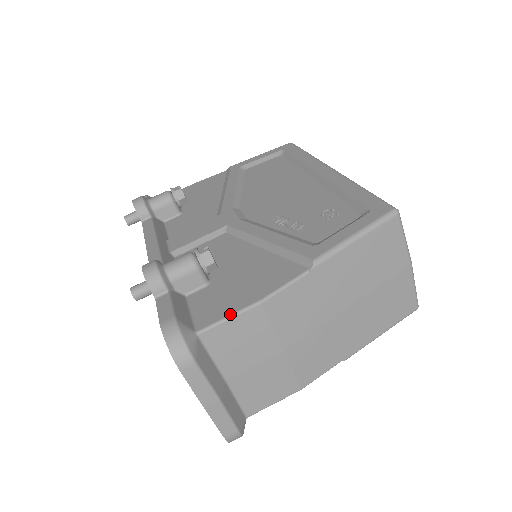
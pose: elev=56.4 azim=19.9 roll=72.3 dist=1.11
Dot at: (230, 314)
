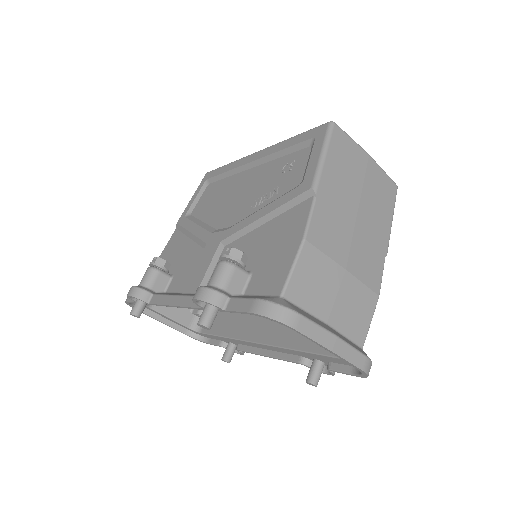
Dot at: (291, 265)
